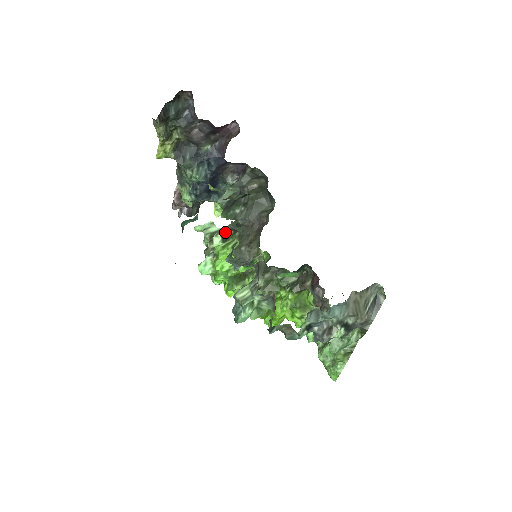
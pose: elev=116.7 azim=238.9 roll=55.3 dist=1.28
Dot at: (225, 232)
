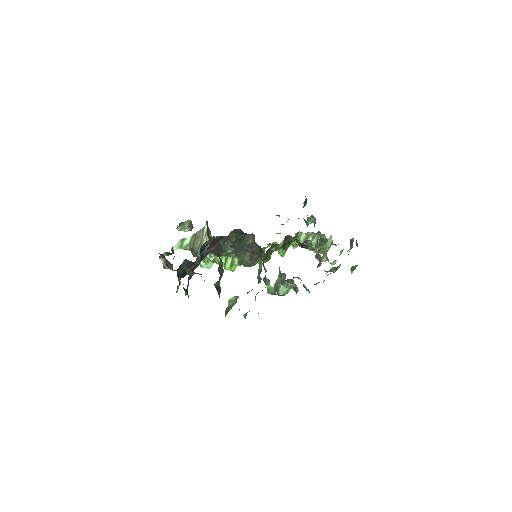
Dot at: occluded
